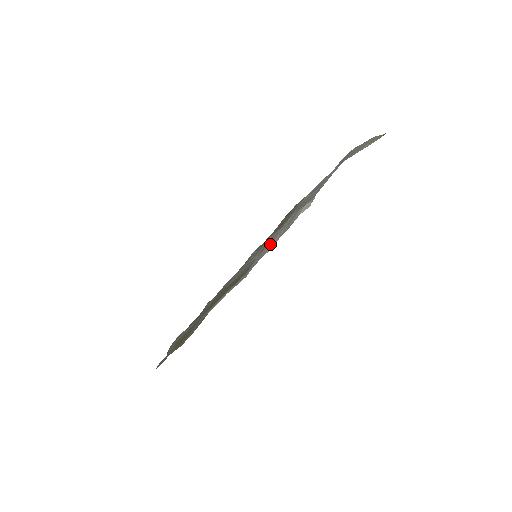
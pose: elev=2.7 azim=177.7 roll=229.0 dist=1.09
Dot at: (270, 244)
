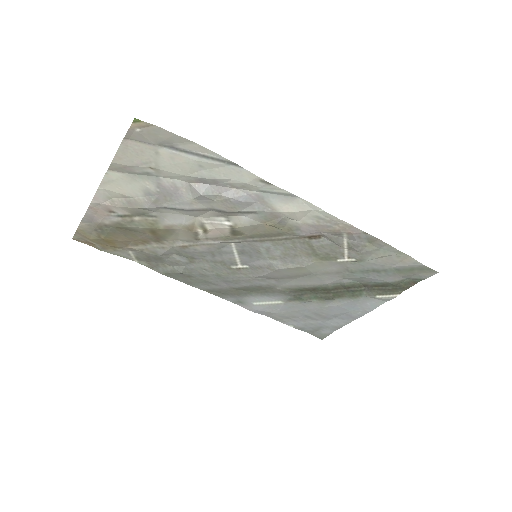
Dot at: (111, 191)
